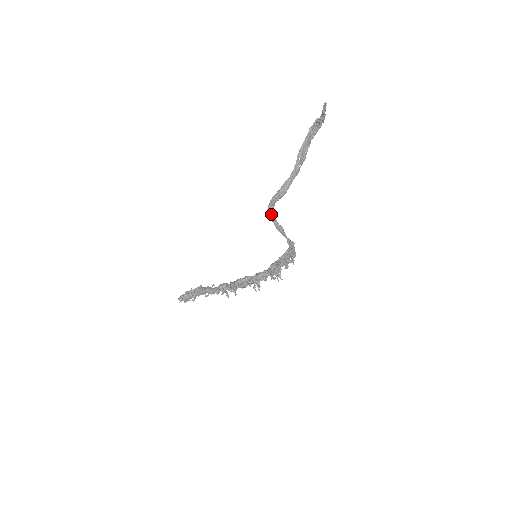
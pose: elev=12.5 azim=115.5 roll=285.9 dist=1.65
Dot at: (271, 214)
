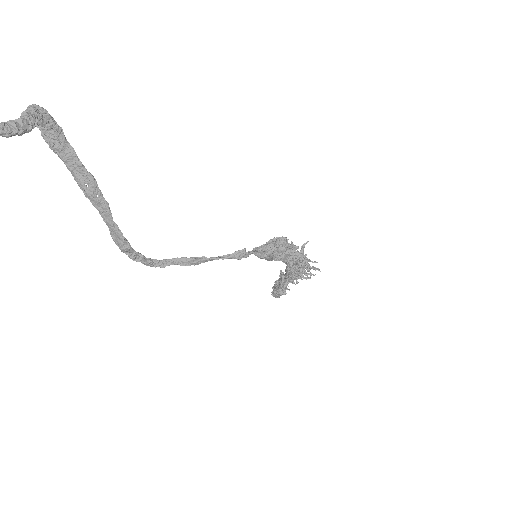
Dot at: (159, 264)
